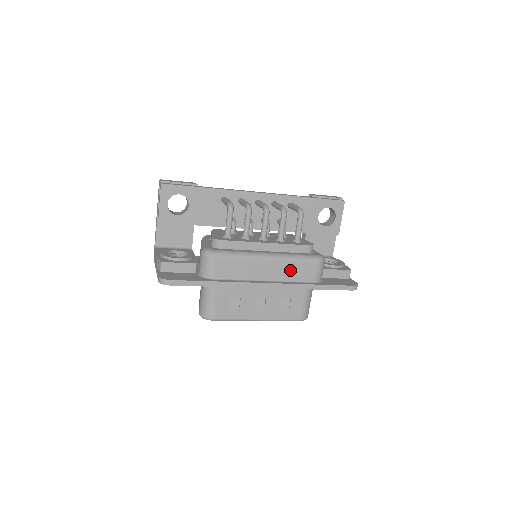
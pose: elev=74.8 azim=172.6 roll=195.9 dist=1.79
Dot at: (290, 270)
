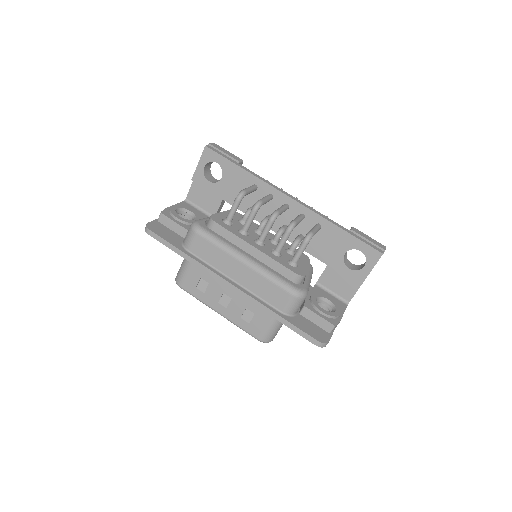
Dot at: (260, 285)
